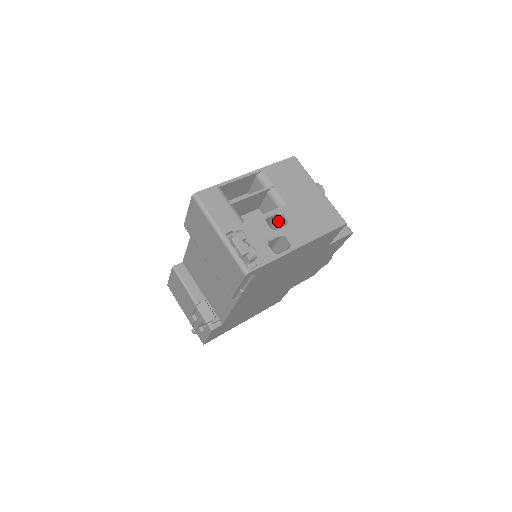
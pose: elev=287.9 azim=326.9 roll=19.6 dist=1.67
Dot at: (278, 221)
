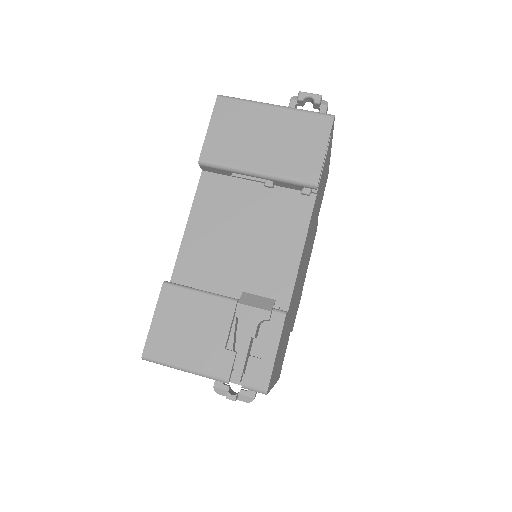
Dot at: occluded
